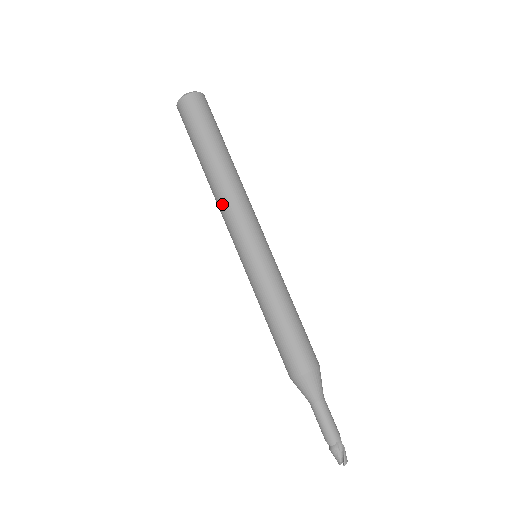
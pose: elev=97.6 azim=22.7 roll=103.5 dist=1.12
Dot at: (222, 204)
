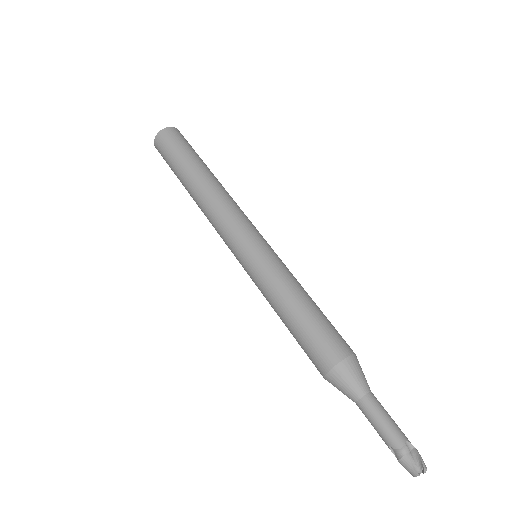
Dot at: (213, 208)
